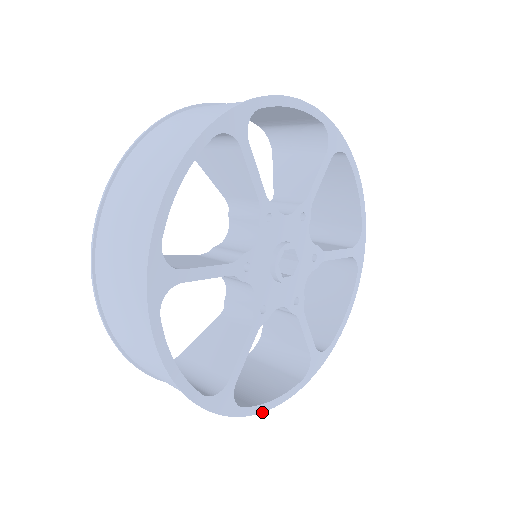
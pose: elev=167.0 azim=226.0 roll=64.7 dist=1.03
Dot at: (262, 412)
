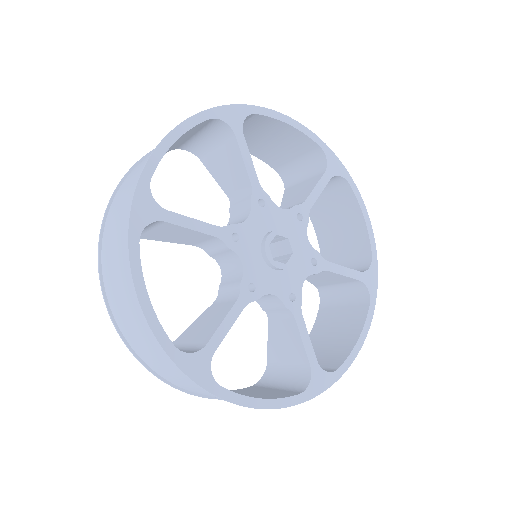
Dot at: (356, 356)
